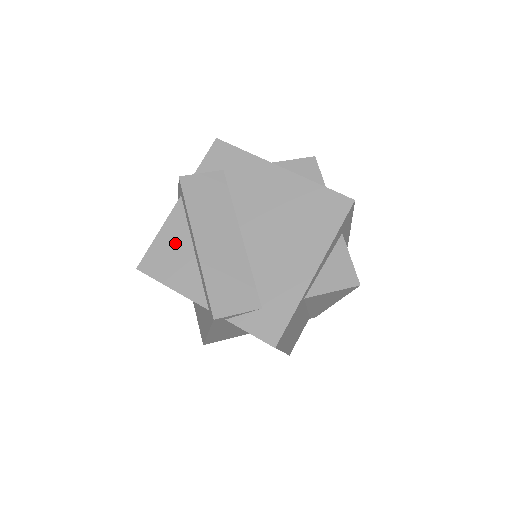
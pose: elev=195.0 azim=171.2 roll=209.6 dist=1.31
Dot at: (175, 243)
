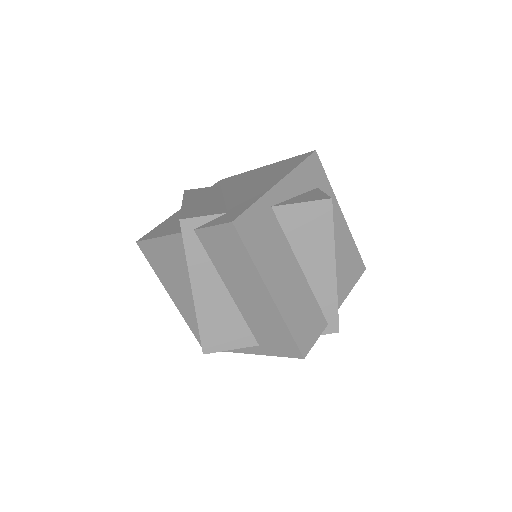
Dot at: (171, 221)
